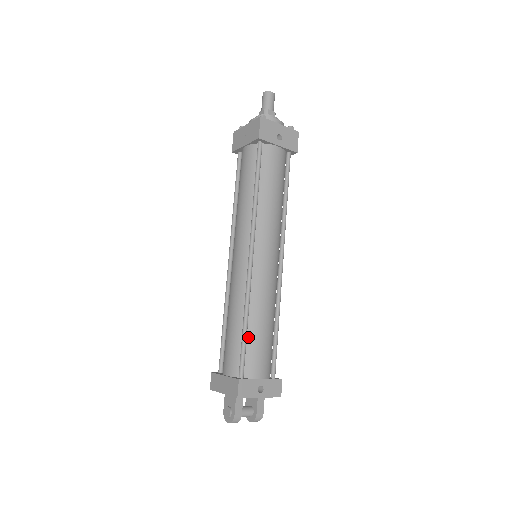
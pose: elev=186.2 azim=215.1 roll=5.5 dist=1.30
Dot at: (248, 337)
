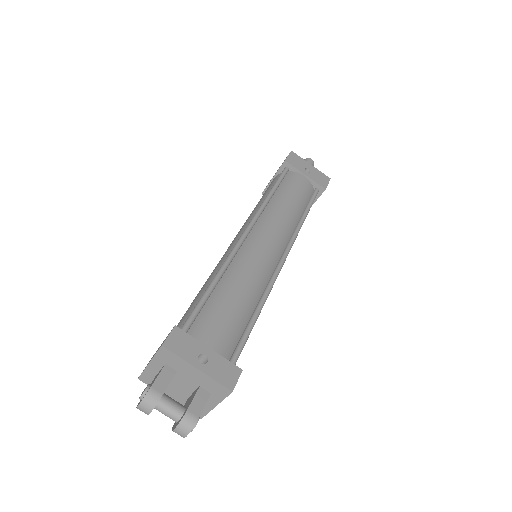
Dot at: (211, 299)
